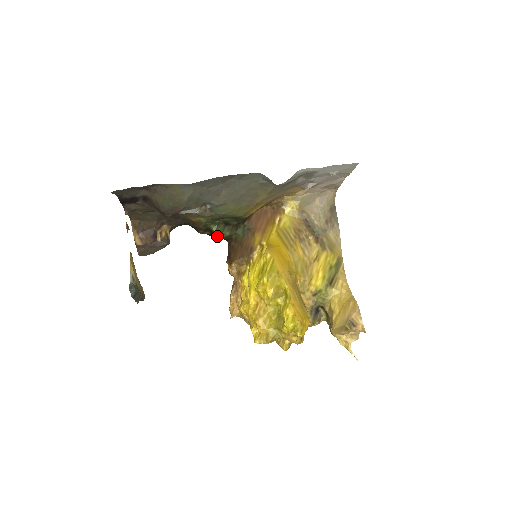
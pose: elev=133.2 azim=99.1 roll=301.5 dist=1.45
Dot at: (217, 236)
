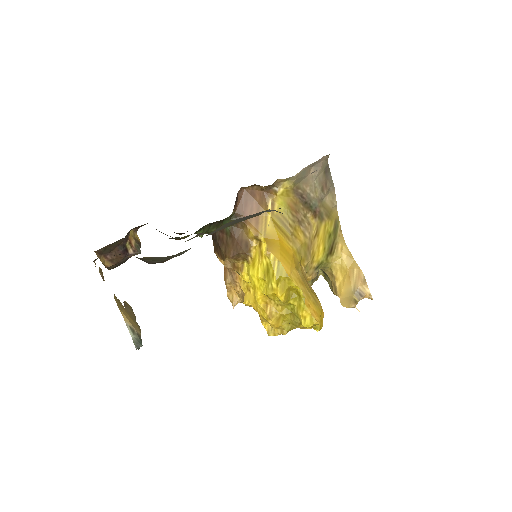
Dot at: occluded
